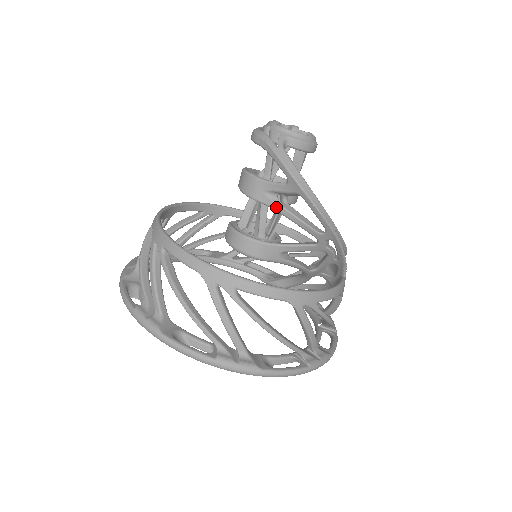
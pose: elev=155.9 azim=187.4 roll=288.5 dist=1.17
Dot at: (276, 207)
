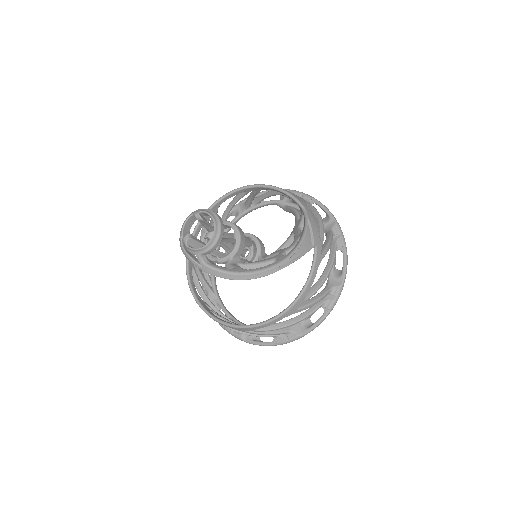
Dot at: occluded
